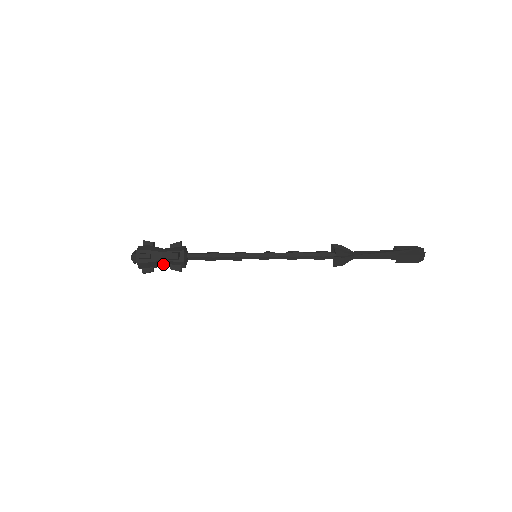
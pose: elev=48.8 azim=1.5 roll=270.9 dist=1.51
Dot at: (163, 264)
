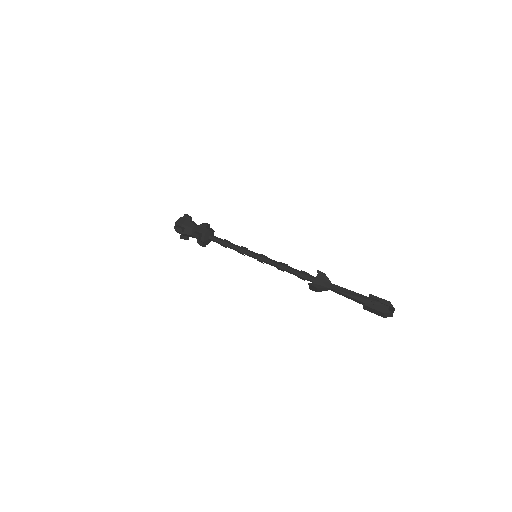
Dot at: (194, 237)
